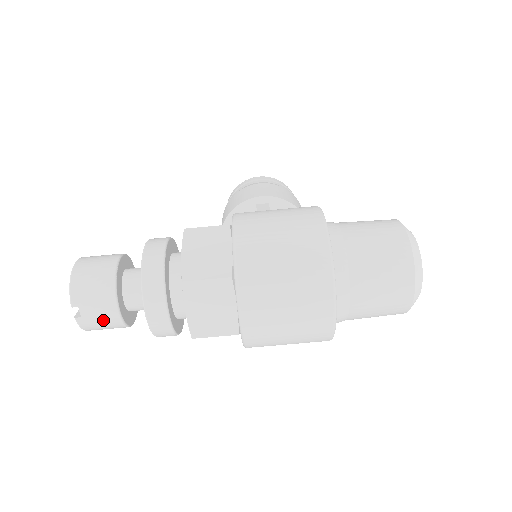
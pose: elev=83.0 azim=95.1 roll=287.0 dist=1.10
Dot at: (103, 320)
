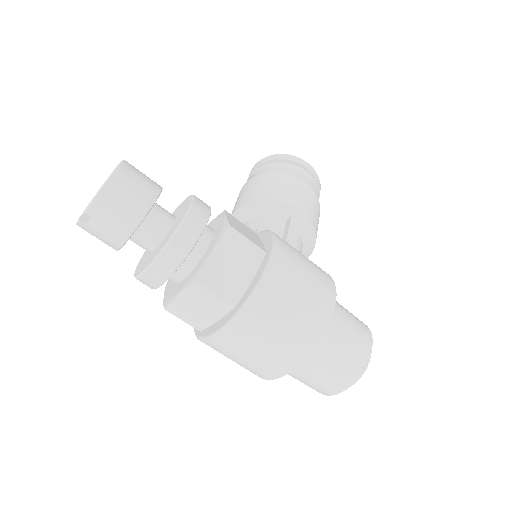
Dot at: (103, 238)
